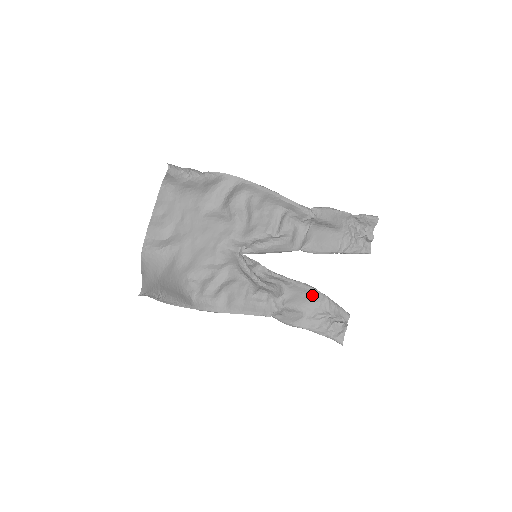
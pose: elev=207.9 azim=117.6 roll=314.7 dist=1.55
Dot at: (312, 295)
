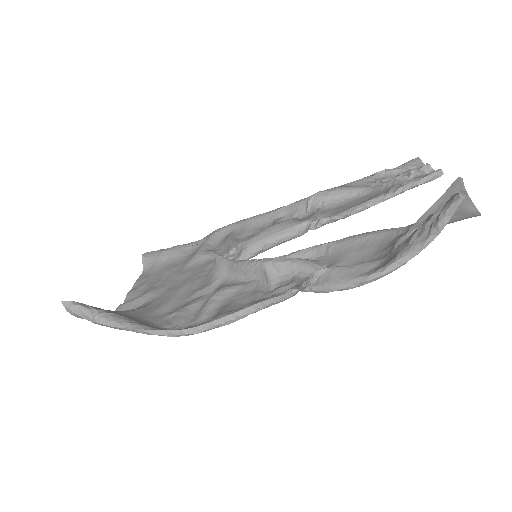
Dot at: (377, 238)
